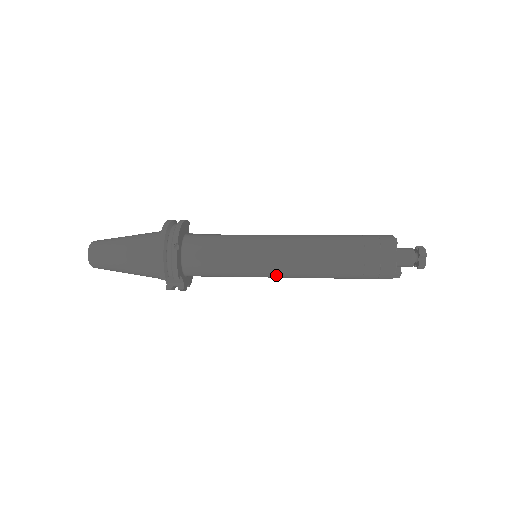
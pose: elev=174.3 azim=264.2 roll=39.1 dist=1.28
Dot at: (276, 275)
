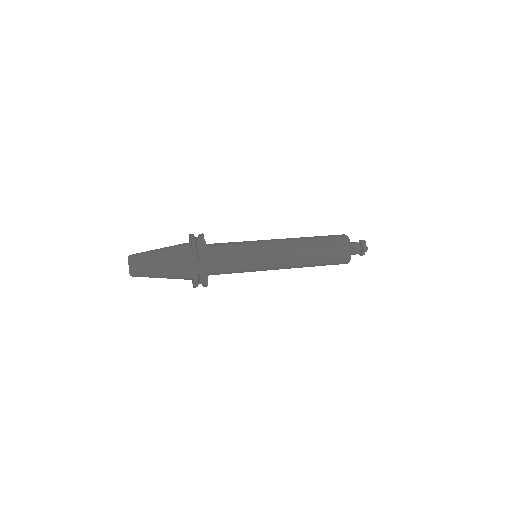
Dot at: (274, 260)
